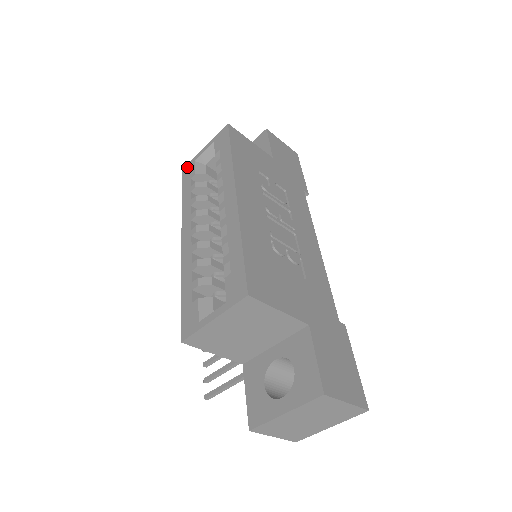
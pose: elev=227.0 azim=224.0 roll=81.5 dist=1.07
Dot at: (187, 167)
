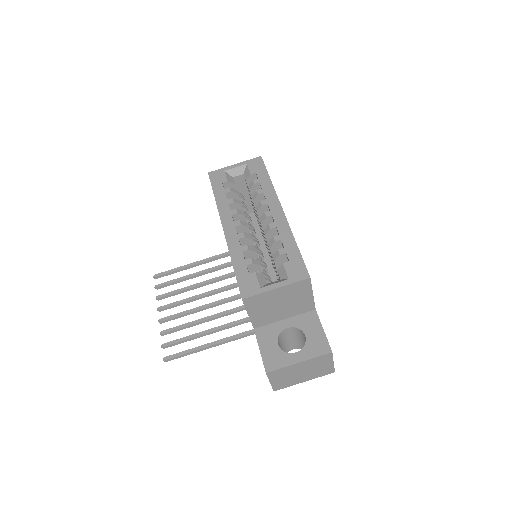
Dot at: (215, 172)
